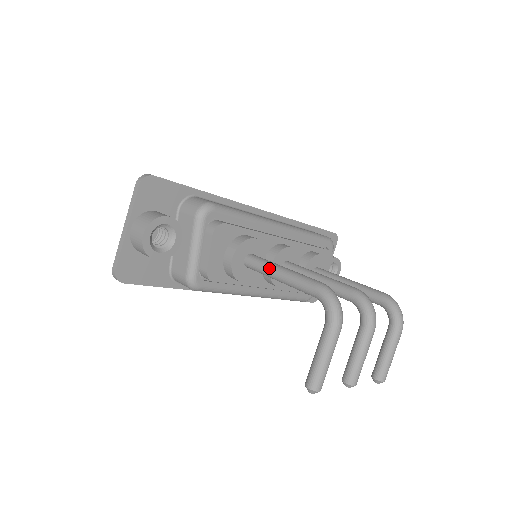
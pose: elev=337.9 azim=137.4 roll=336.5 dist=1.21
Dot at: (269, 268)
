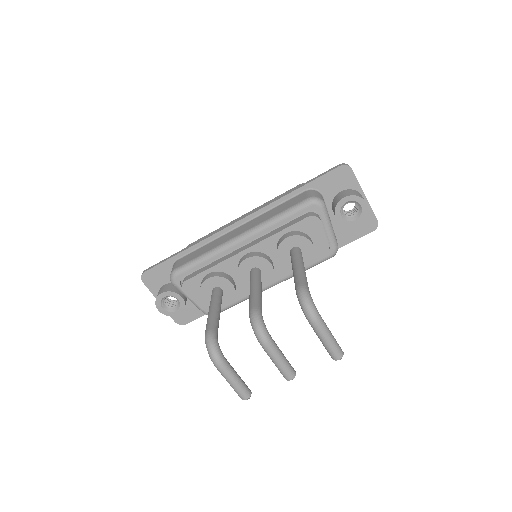
Dot at: occluded
